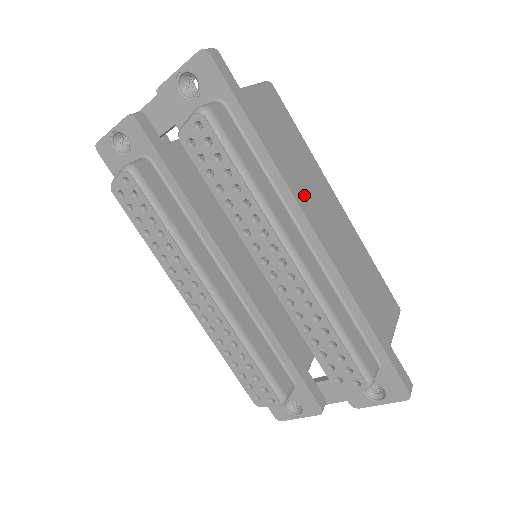
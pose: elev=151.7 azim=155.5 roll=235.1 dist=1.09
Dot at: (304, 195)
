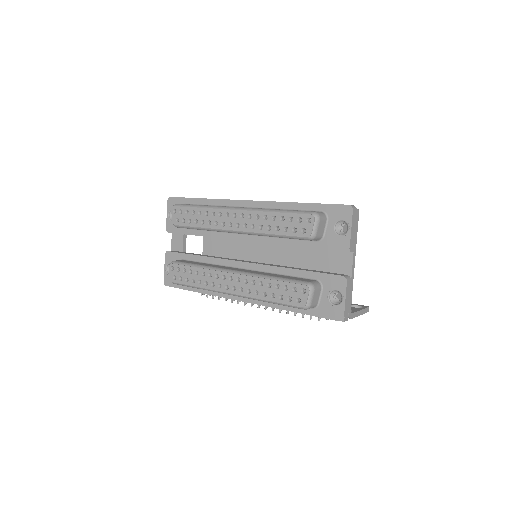
Dot at: occluded
